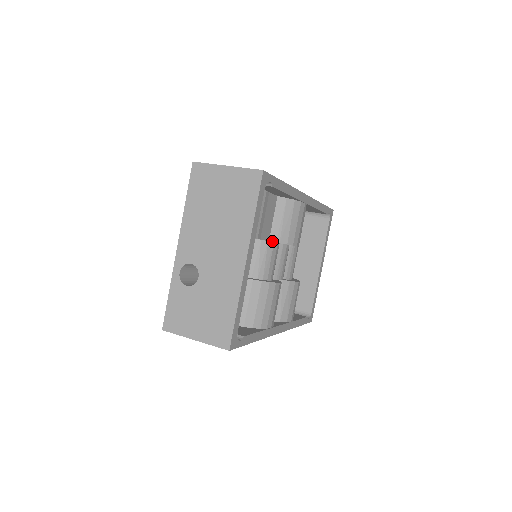
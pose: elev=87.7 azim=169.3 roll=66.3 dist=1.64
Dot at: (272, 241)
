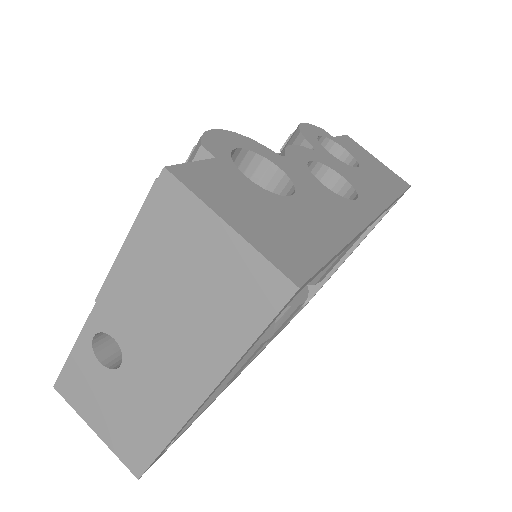
Dot at: occluded
